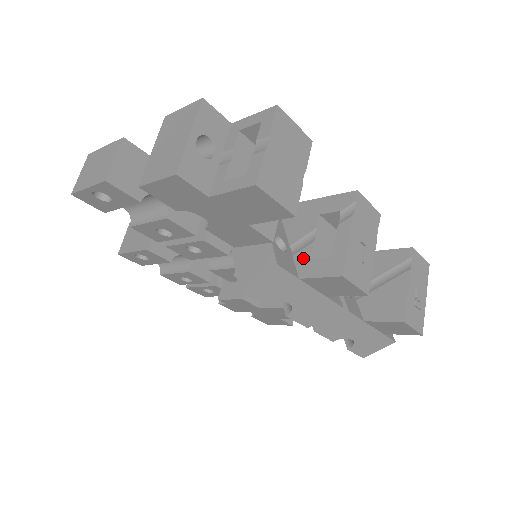
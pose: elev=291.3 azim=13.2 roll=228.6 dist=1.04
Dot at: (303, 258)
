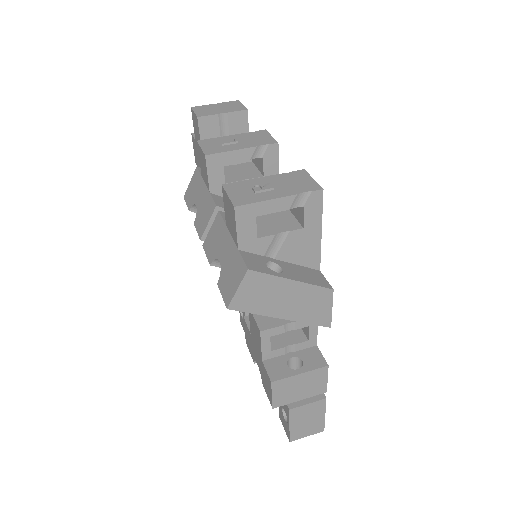
Dot at: occluded
